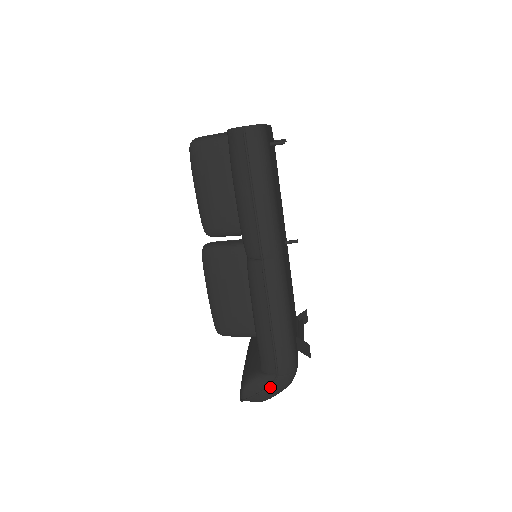
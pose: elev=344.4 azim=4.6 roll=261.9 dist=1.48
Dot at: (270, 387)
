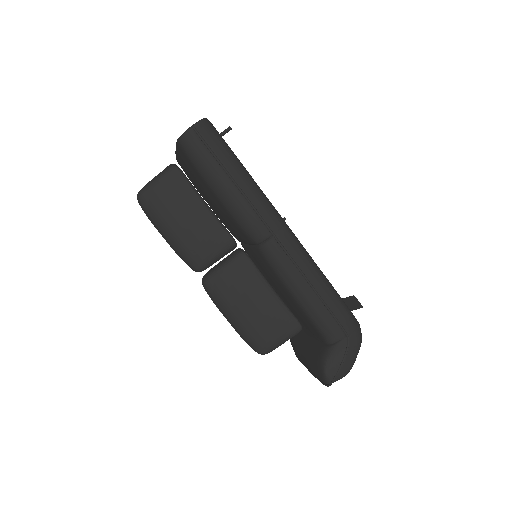
Dot at: (348, 352)
